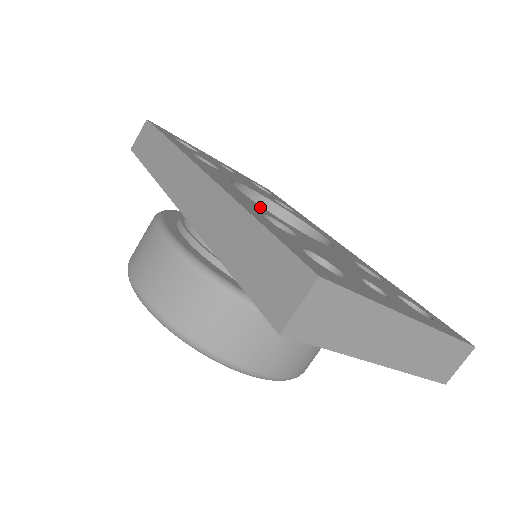
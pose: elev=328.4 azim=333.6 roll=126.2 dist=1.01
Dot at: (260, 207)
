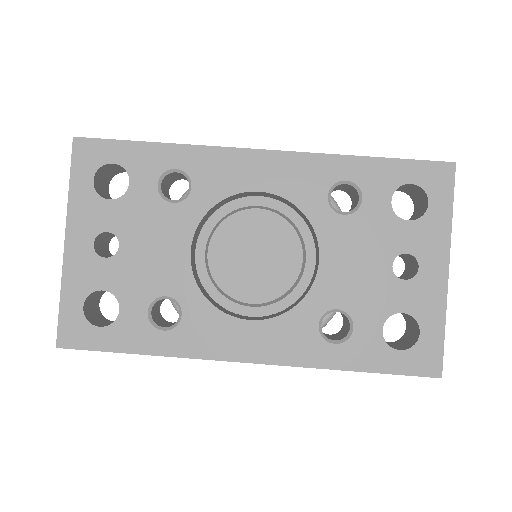
Dot at: (294, 320)
